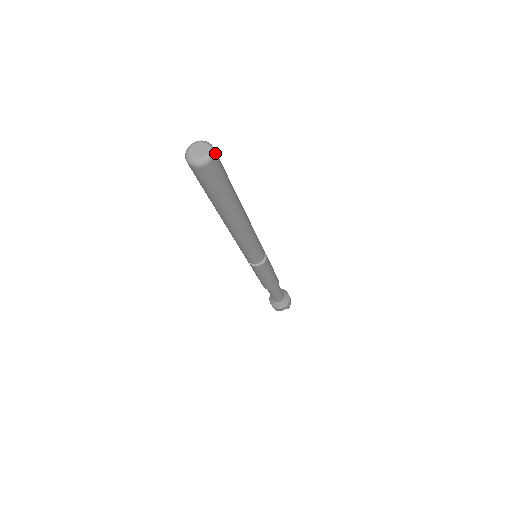
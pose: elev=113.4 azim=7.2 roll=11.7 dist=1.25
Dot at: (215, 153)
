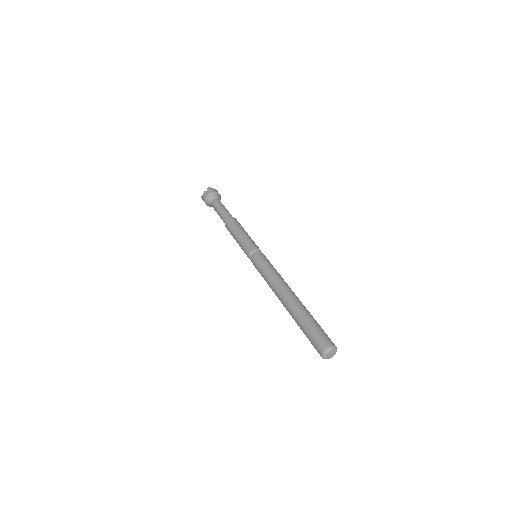
Dot at: occluded
